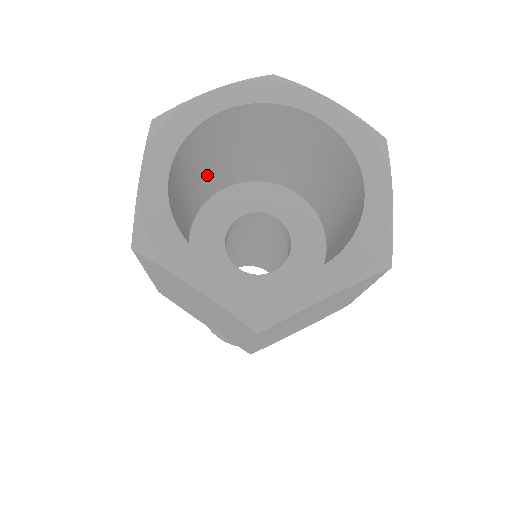
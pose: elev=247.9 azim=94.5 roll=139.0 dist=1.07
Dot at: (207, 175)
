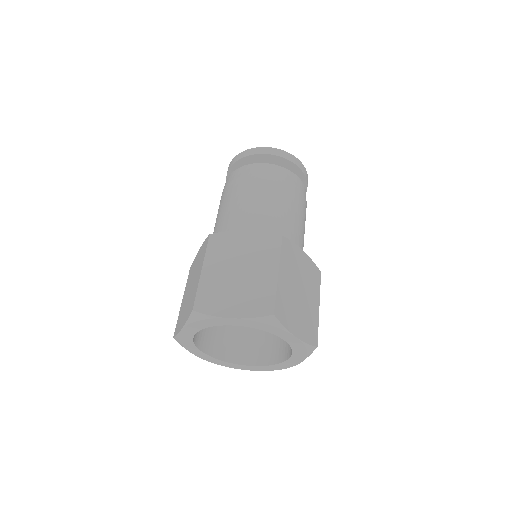
Dot at: occluded
